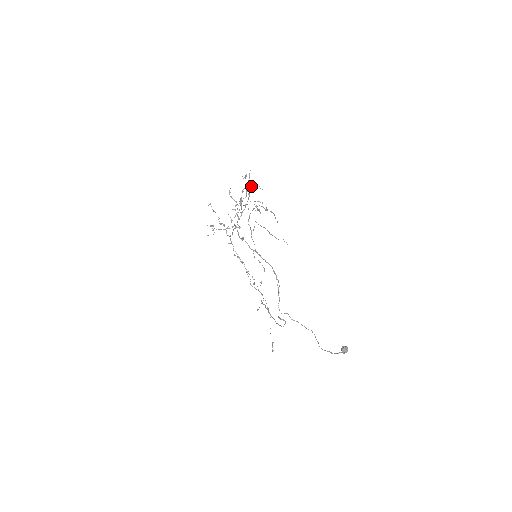
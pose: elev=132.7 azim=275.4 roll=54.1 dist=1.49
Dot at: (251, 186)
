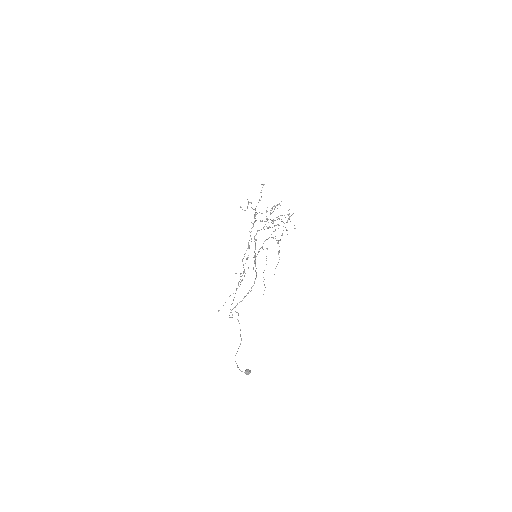
Dot at: (287, 222)
